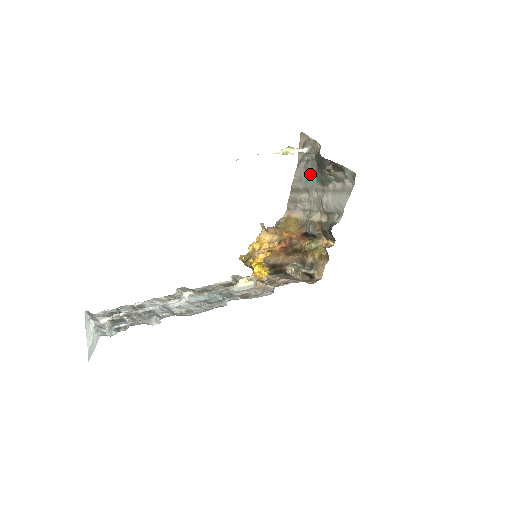
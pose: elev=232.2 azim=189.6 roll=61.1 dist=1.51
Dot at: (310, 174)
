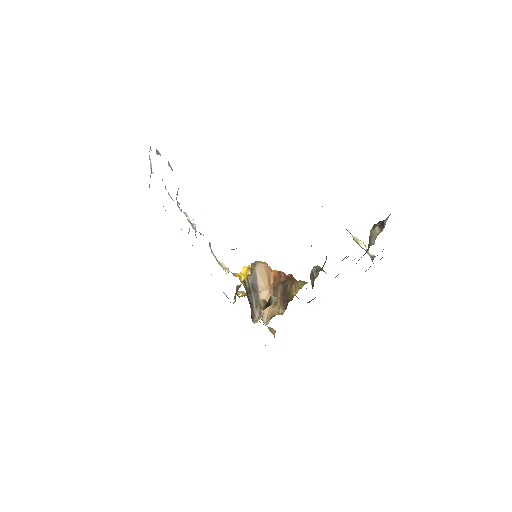
Dot at: occluded
